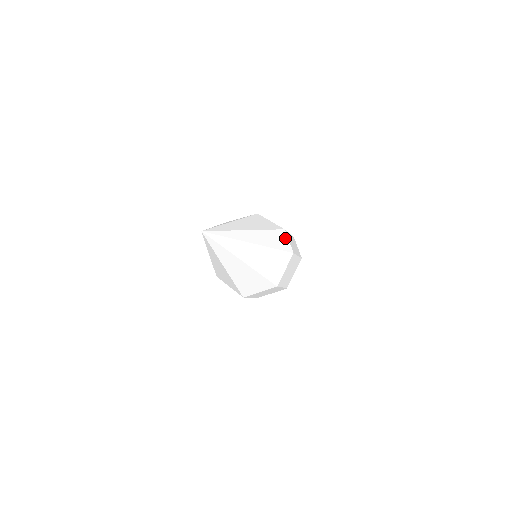
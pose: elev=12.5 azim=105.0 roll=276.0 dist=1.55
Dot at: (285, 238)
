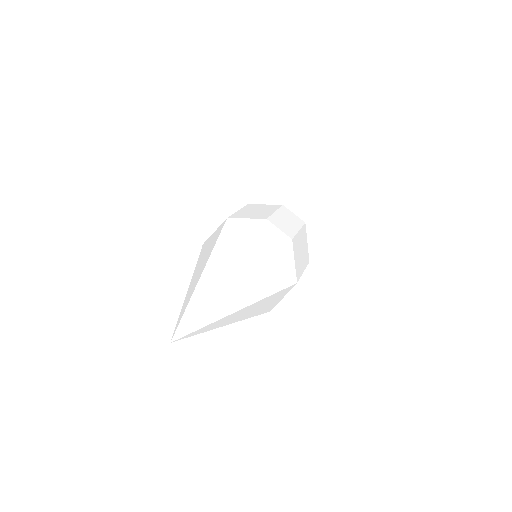
Dot at: (273, 231)
